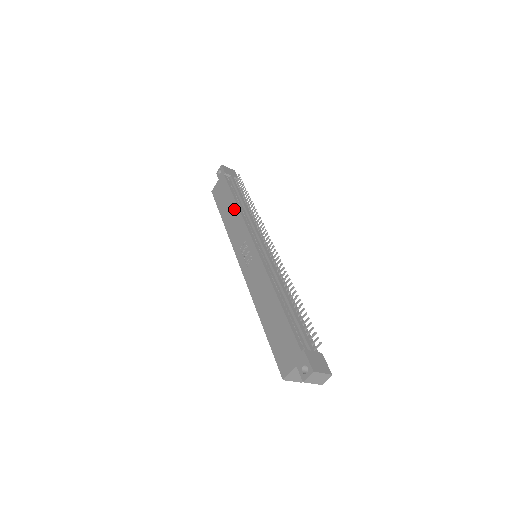
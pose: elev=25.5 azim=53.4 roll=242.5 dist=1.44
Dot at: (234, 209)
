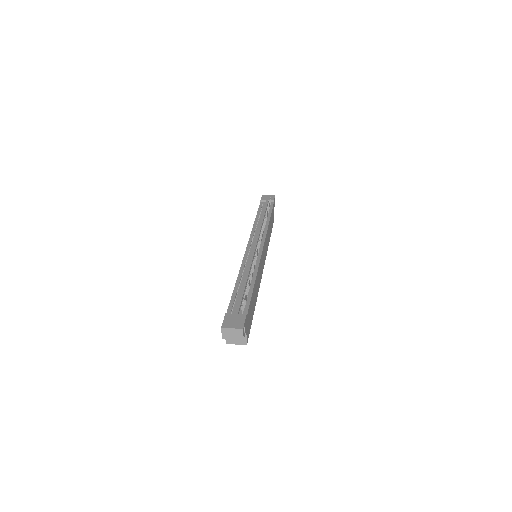
Dot at: occluded
